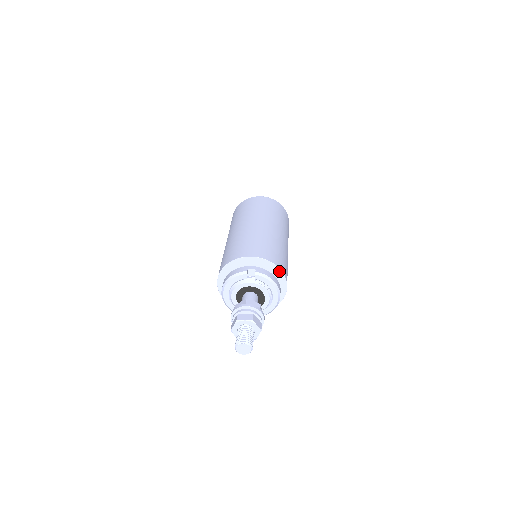
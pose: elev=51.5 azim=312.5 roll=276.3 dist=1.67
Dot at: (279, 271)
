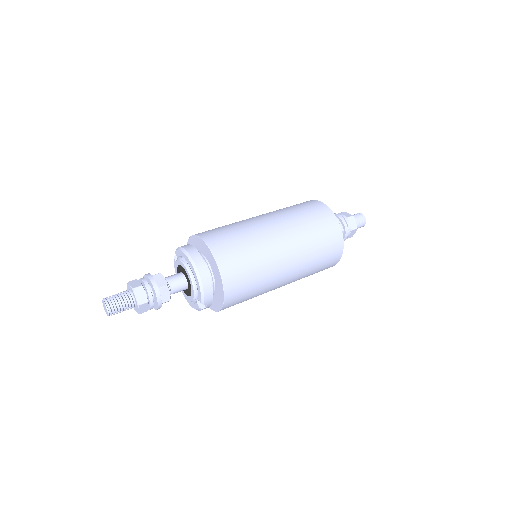
Dot at: (199, 239)
